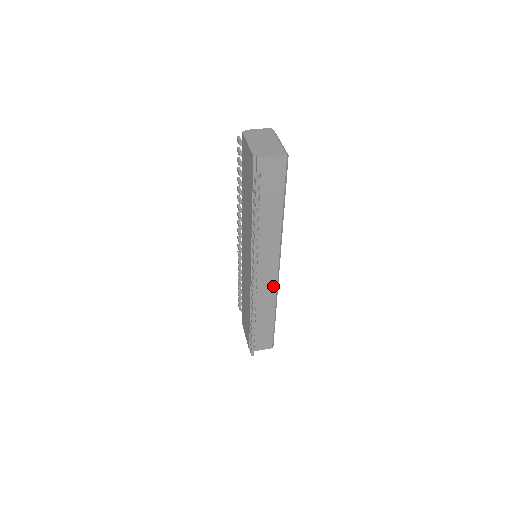
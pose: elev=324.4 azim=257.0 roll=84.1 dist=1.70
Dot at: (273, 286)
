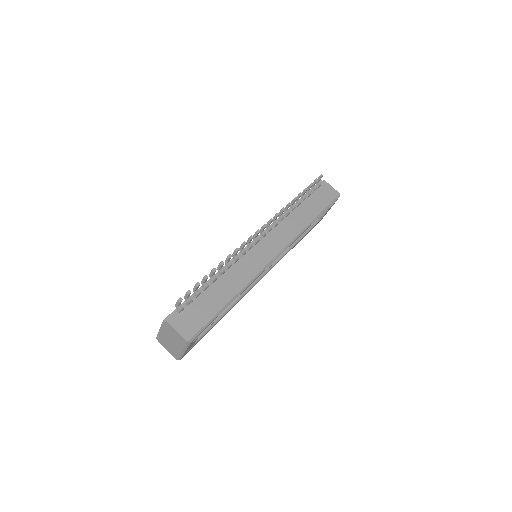
Dot at: occluded
